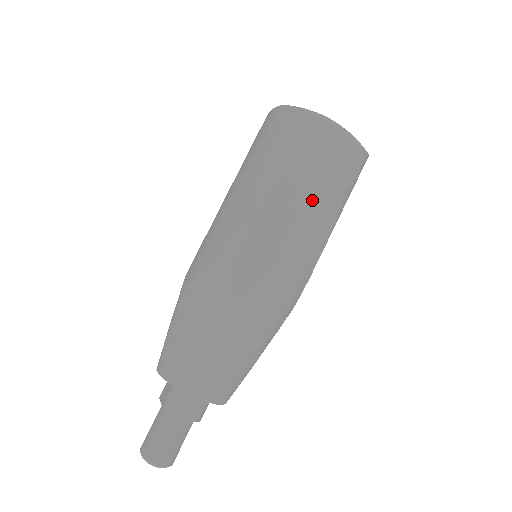
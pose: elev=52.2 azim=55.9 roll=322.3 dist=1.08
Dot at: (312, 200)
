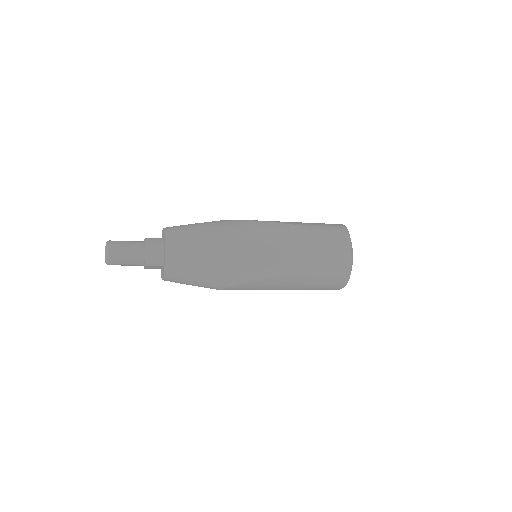
Dot at: (309, 246)
